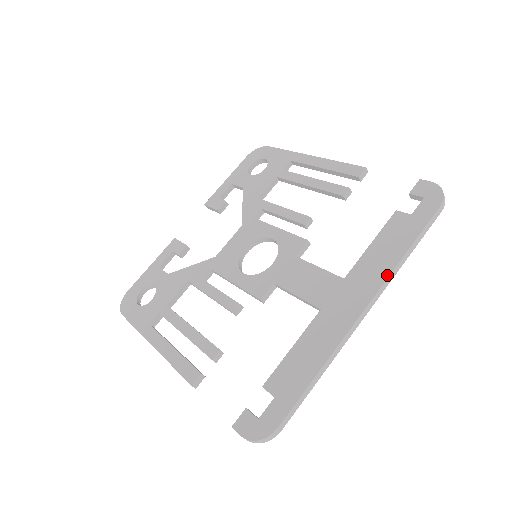
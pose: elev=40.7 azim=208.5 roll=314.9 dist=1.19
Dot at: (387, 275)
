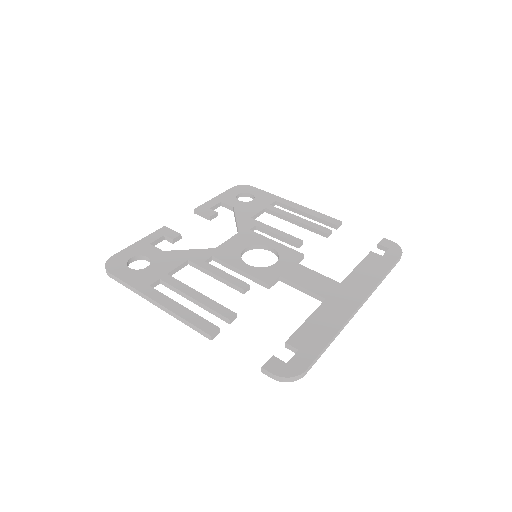
Dot at: (374, 286)
